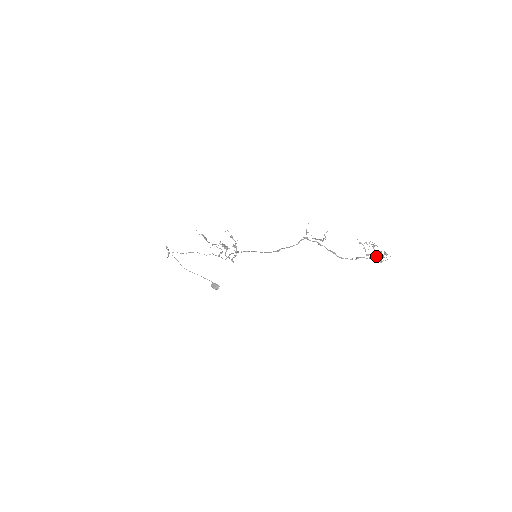
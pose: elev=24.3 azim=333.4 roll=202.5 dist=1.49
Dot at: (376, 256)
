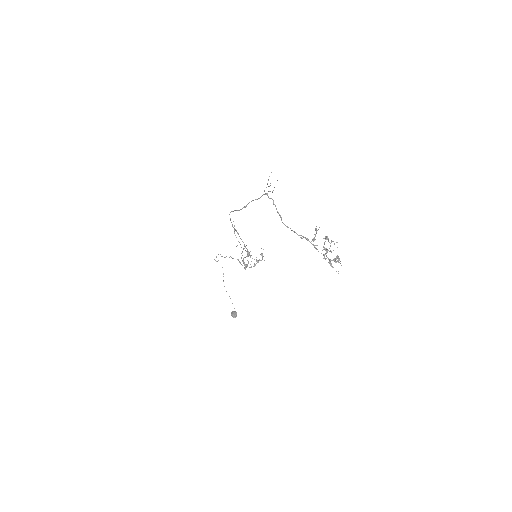
Dot at: (326, 253)
